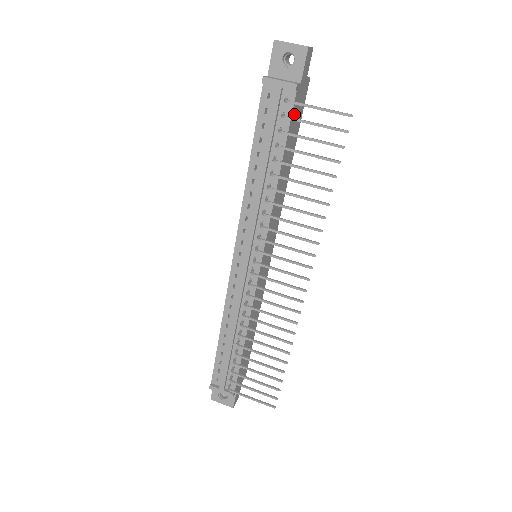
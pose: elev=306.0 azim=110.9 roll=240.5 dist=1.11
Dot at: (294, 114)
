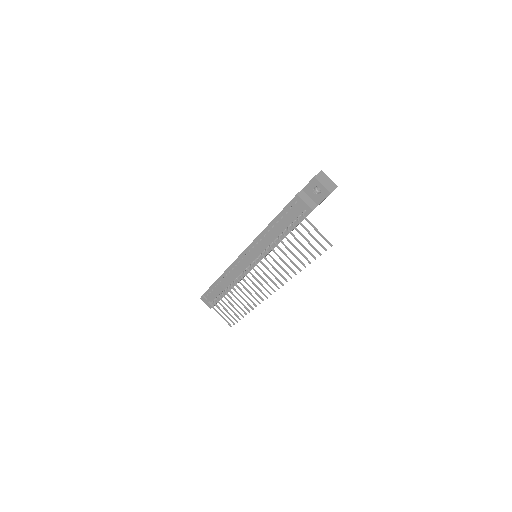
Dot at: occluded
